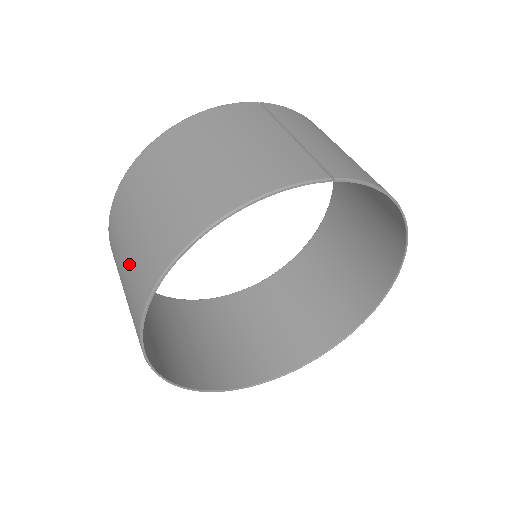
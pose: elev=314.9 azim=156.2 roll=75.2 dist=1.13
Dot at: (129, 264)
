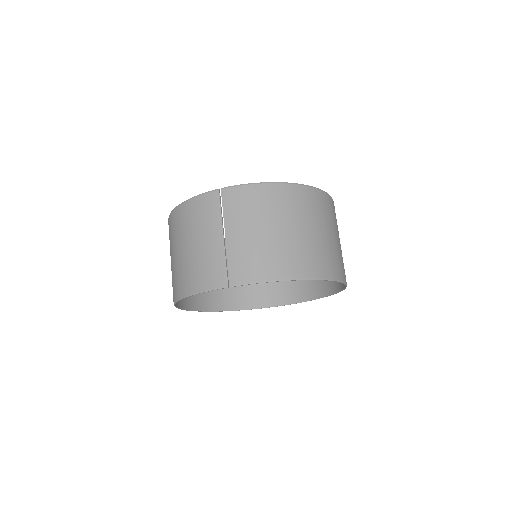
Dot at: occluded
